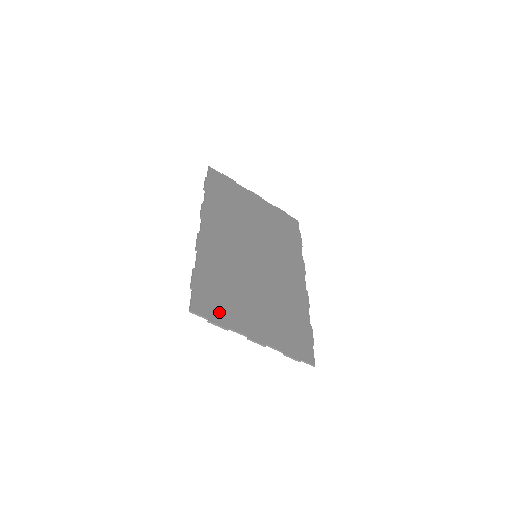
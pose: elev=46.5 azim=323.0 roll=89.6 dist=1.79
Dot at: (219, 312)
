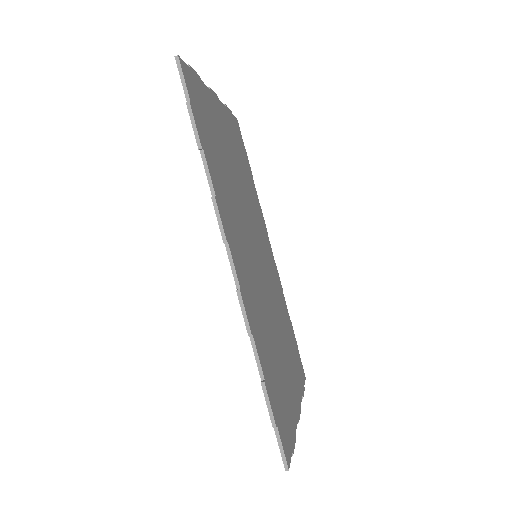
Dot at: (288, 424)
